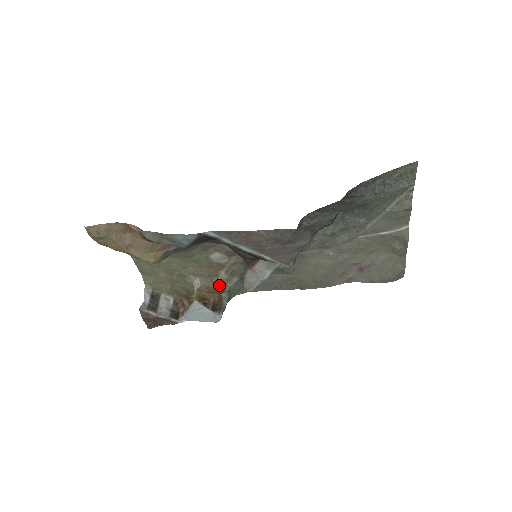
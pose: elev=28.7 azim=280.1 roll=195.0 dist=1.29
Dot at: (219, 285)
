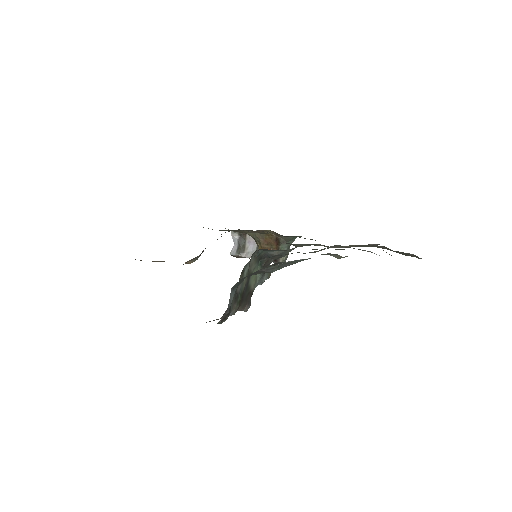
Dot at: (274, 236)
